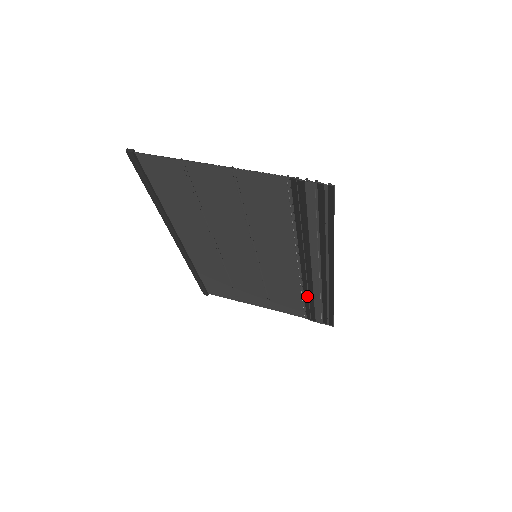
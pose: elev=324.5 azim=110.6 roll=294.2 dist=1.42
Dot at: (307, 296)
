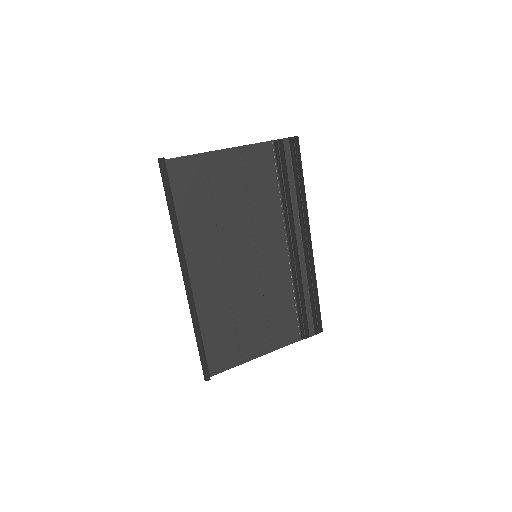
Dot at: (298, 293)
